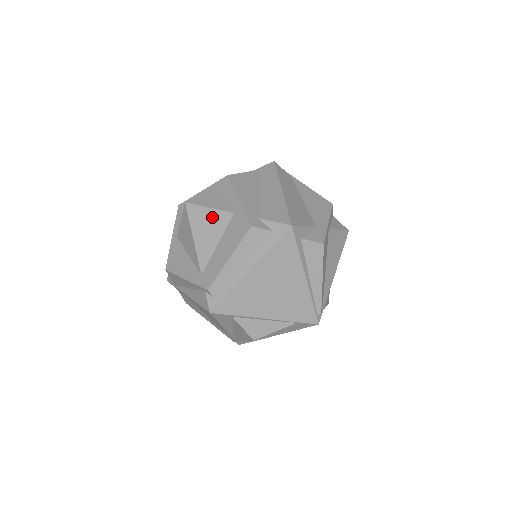
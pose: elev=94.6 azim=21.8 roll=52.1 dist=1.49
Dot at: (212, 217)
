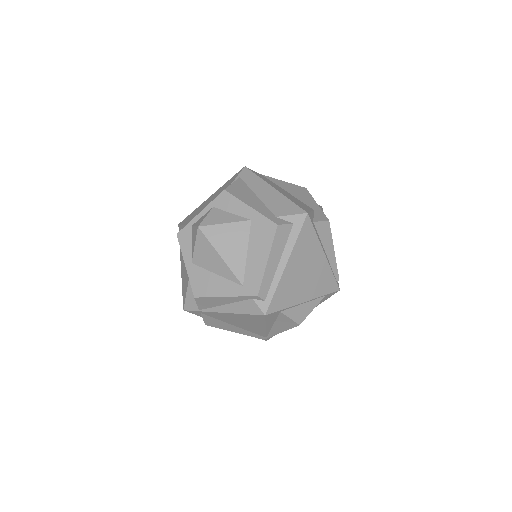
Dot at: (231, 231)
